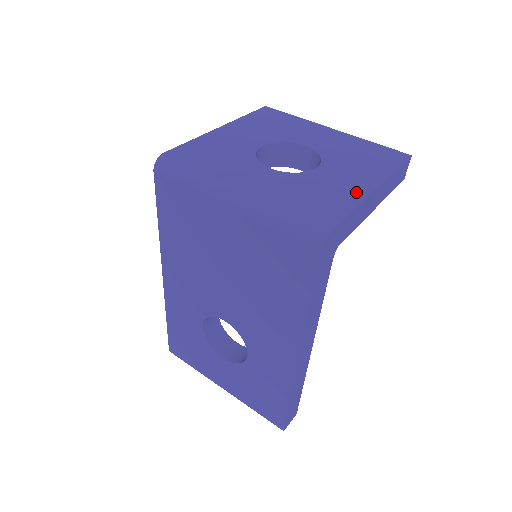
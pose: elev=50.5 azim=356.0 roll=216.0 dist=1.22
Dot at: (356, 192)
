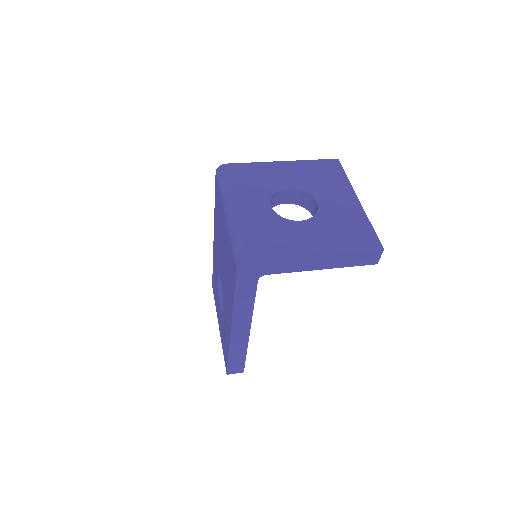
Dot at: (298, 250)
